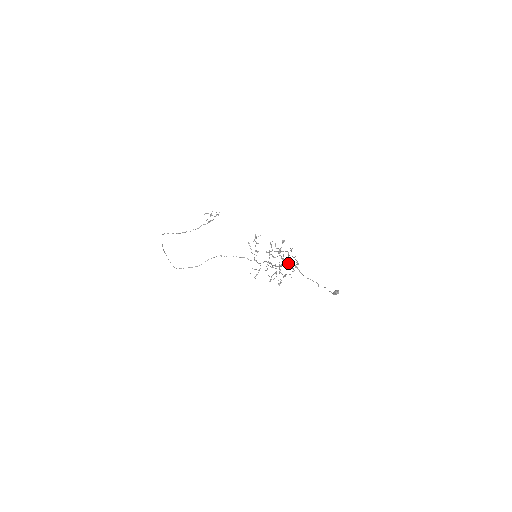
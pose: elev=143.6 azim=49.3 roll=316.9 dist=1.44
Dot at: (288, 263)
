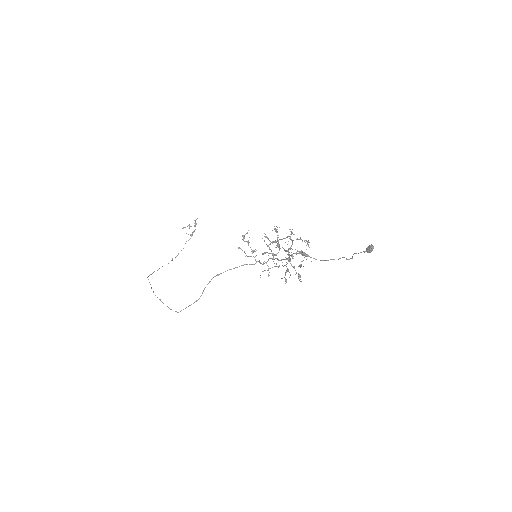
Dot at: occluded
